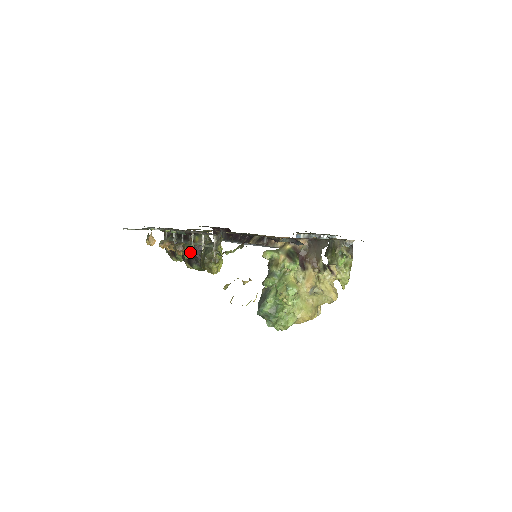
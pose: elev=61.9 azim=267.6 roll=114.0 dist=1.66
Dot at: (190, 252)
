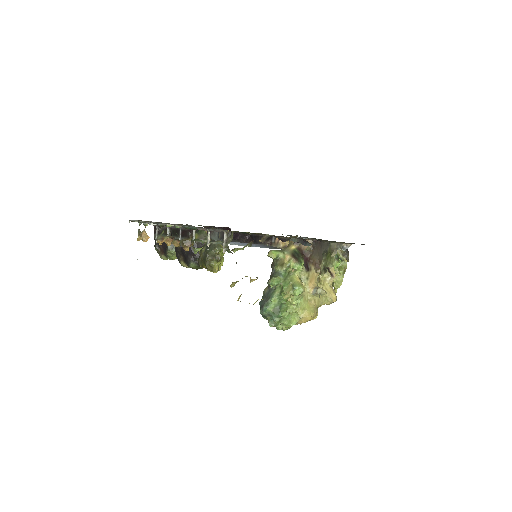
Dot at: occluded
